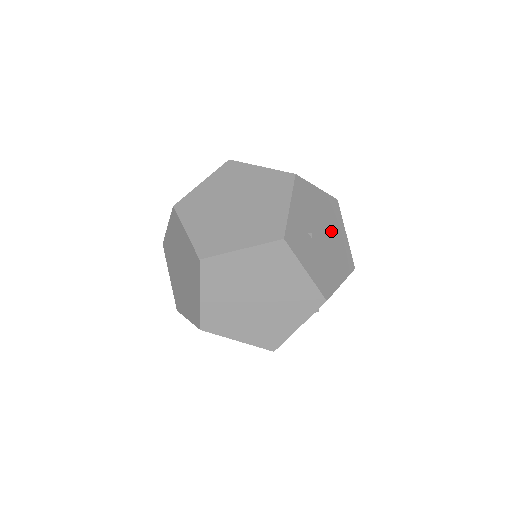
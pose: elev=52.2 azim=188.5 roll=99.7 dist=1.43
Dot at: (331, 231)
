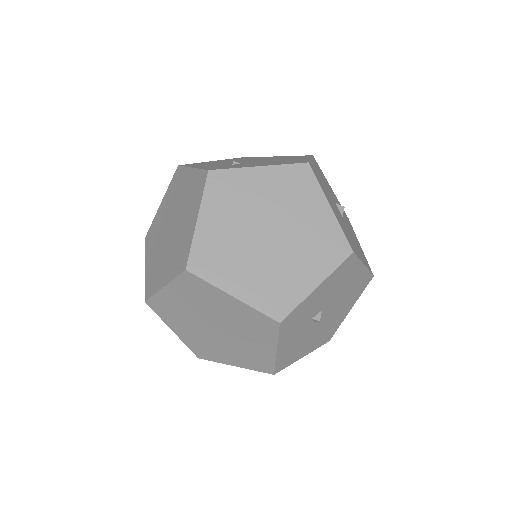
Dot at: occluded
